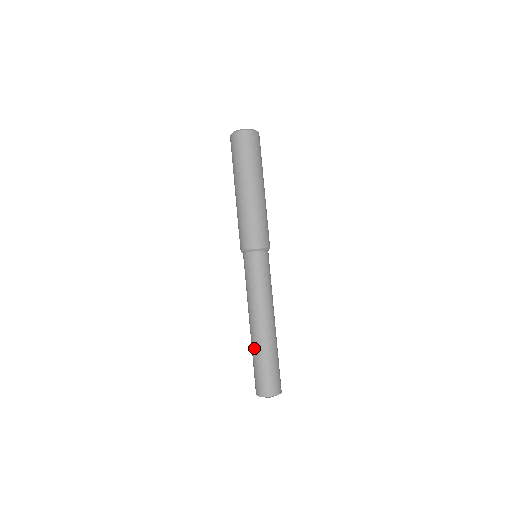
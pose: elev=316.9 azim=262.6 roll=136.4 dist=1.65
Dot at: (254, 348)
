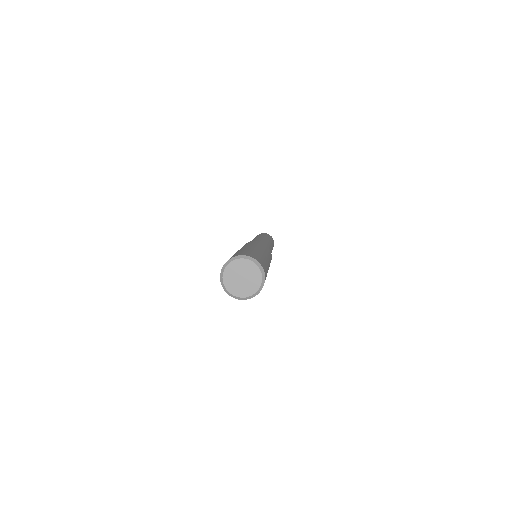
Dot at: occluded
